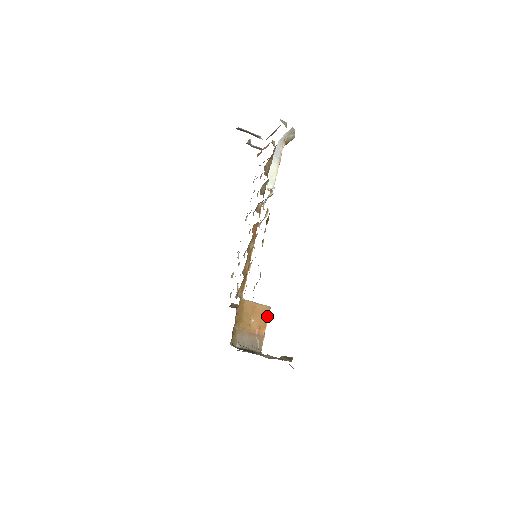
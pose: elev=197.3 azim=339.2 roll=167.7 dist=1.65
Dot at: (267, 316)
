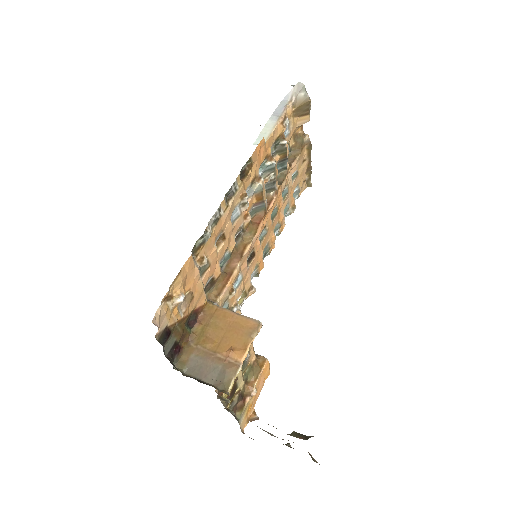
Dot at: (252, 336)
